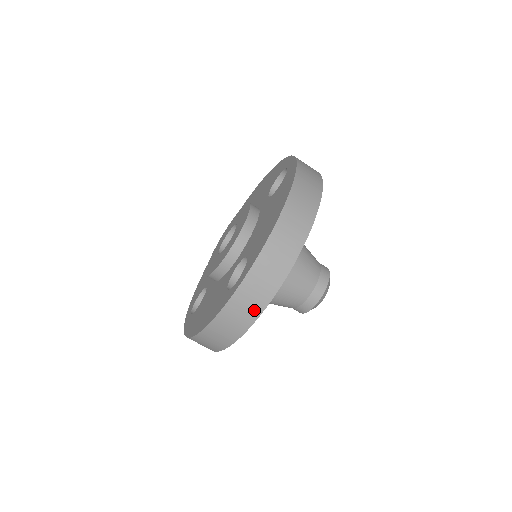
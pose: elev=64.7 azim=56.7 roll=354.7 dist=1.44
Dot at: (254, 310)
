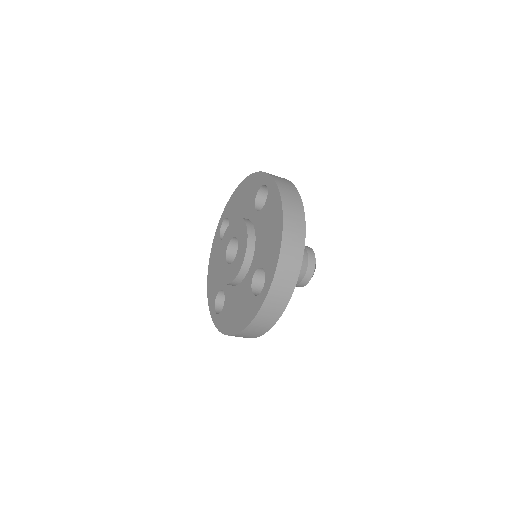
Dot at: occluded
